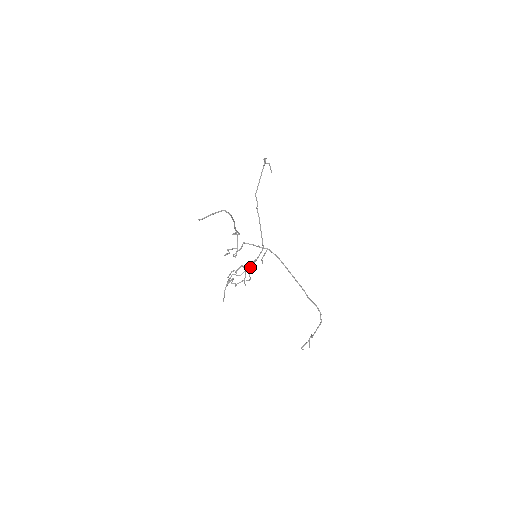
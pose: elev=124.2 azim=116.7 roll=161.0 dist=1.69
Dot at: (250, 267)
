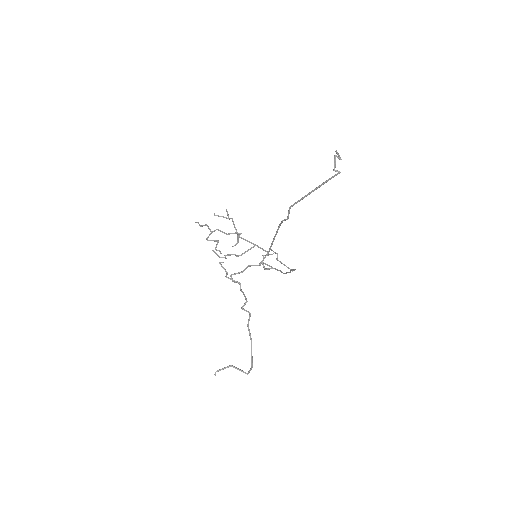
Dot at: (243, 239)
